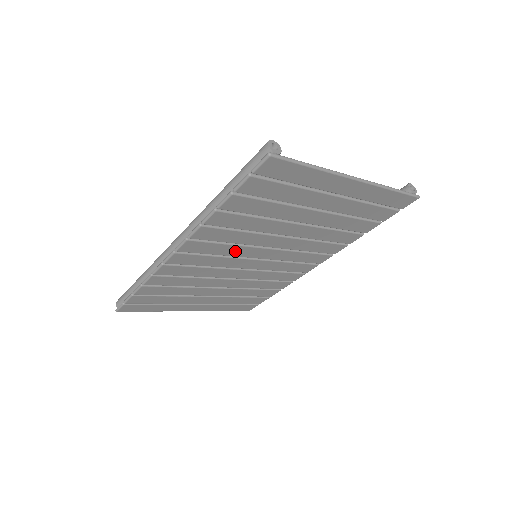
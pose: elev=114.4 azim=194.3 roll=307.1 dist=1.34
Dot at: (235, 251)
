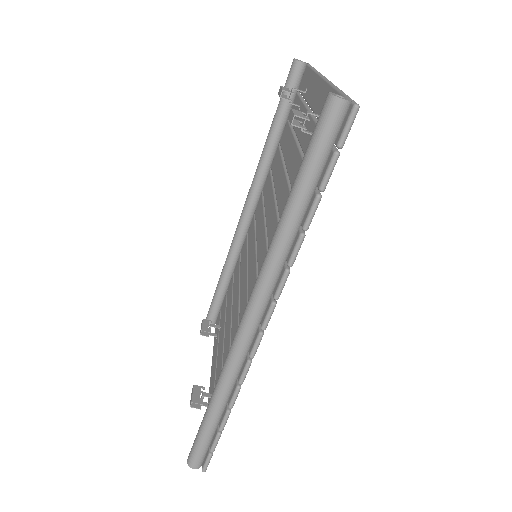
Dot at: occluded
